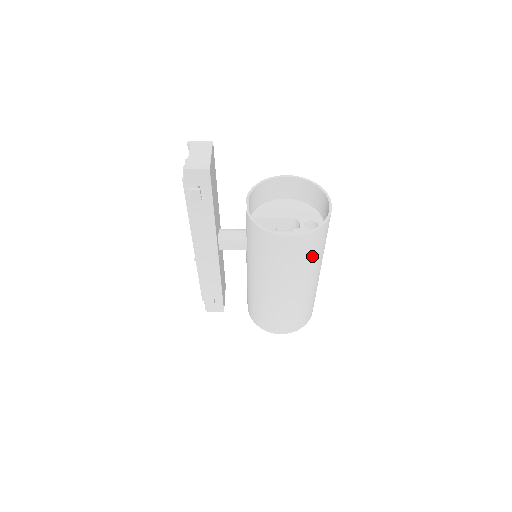
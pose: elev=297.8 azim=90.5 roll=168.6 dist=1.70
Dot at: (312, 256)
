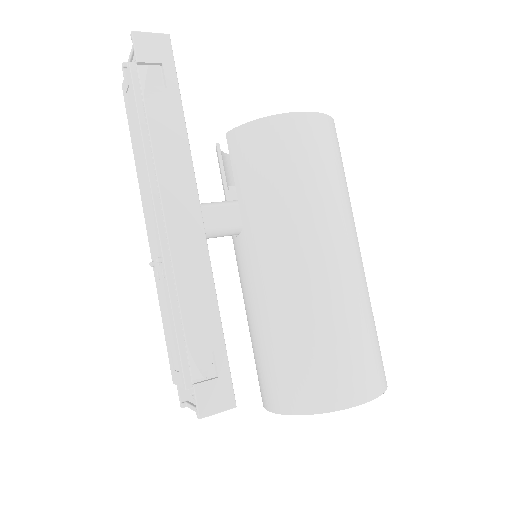
Dot at: (342, 174)
